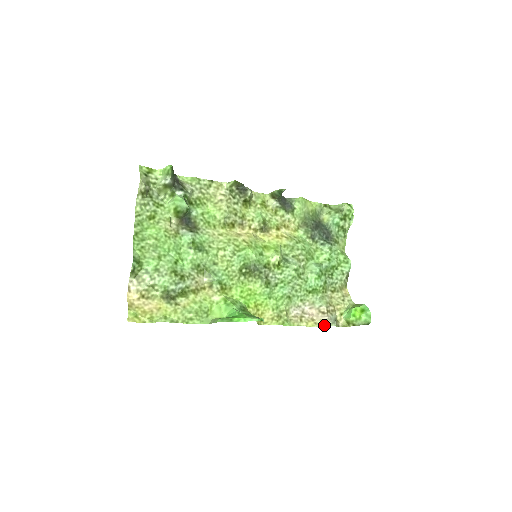
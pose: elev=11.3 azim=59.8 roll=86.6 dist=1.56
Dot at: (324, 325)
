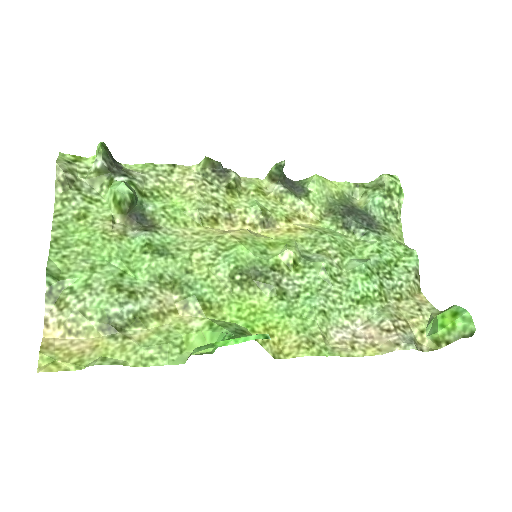
Dot at: (394, 349)
